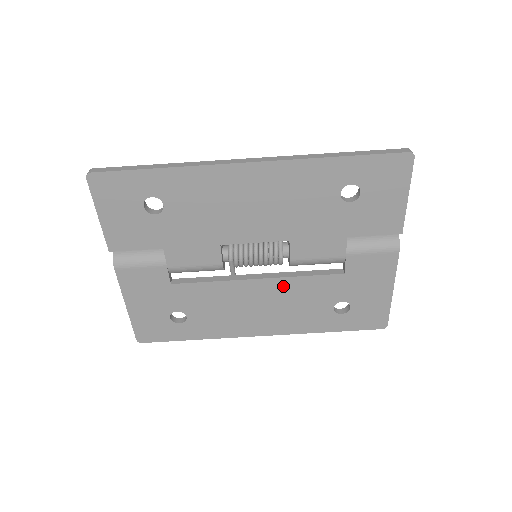
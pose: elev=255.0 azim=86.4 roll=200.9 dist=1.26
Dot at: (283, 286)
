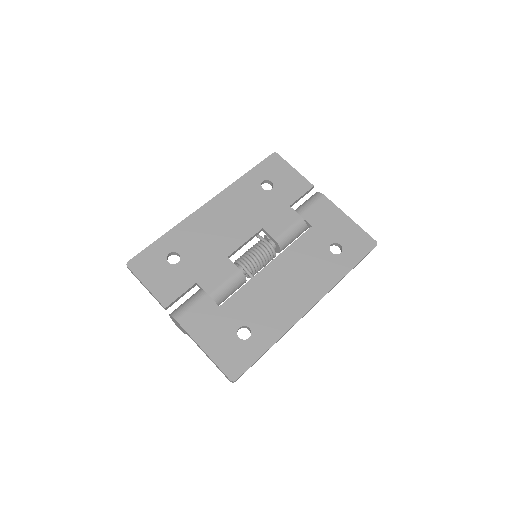
Dot at: (287, 259)
